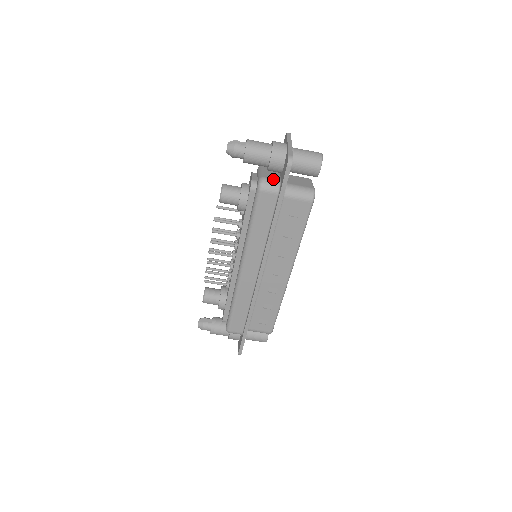
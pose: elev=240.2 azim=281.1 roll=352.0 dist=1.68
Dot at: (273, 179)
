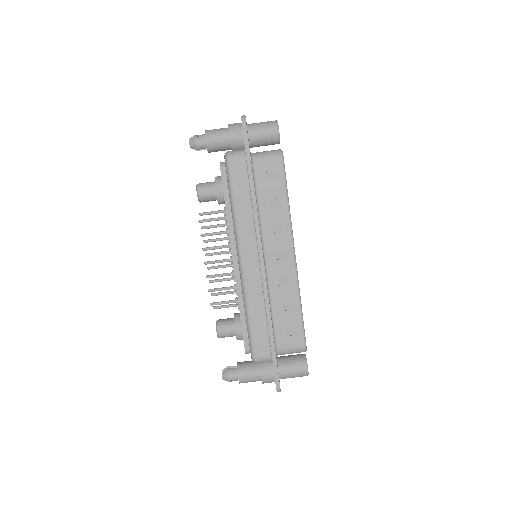
Dot at: (238, 150)
